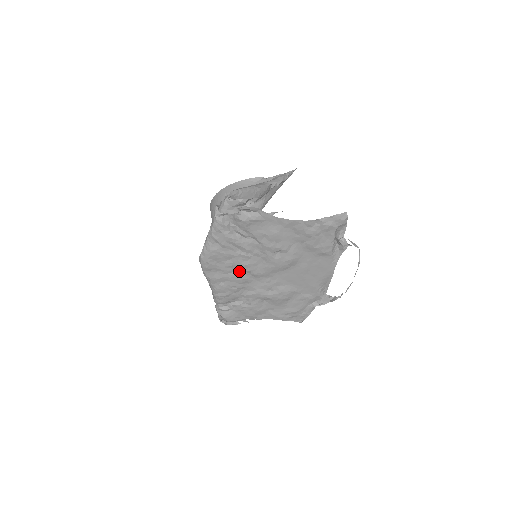
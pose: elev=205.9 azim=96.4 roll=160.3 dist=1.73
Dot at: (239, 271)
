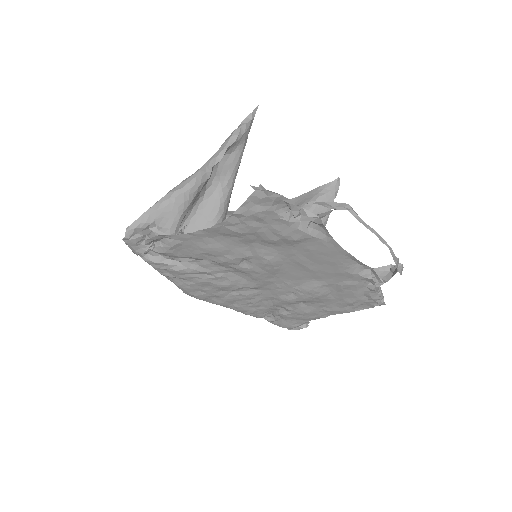
Dot at: (233, 290)
